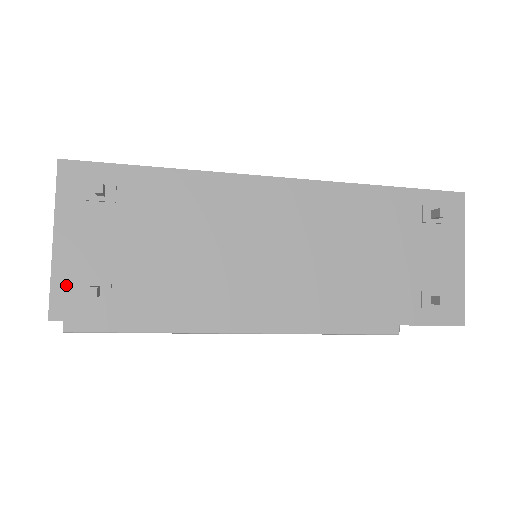
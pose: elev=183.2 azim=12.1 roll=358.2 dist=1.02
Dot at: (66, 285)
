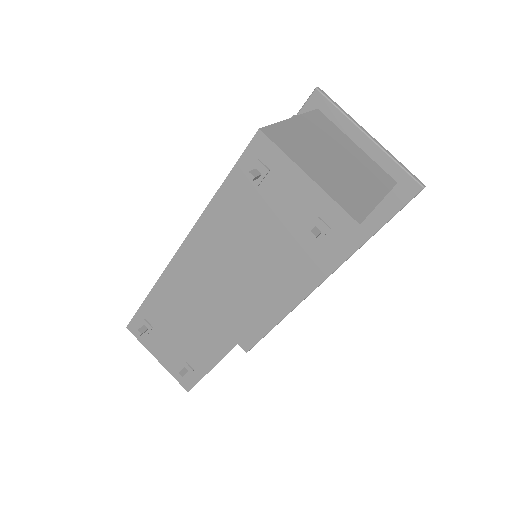
Dot at: occluded
